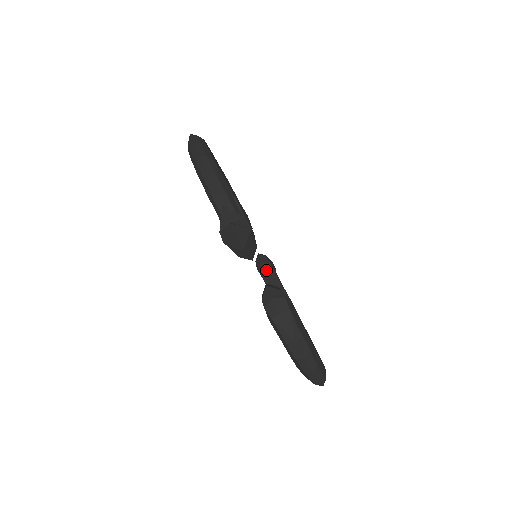
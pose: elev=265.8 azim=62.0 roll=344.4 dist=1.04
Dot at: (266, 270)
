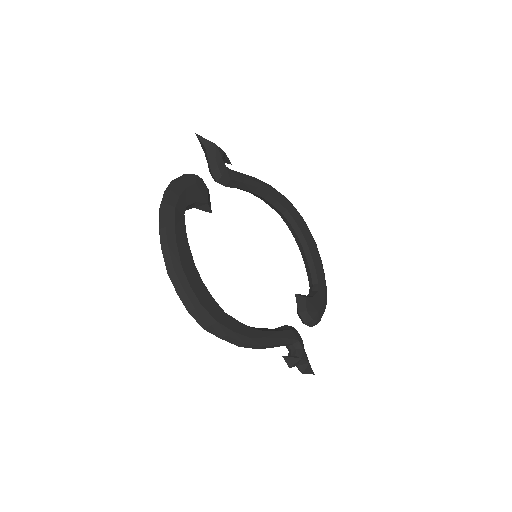
Dot at: occluded
